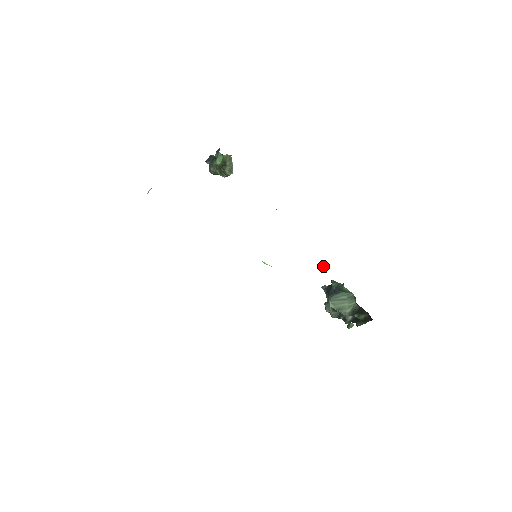
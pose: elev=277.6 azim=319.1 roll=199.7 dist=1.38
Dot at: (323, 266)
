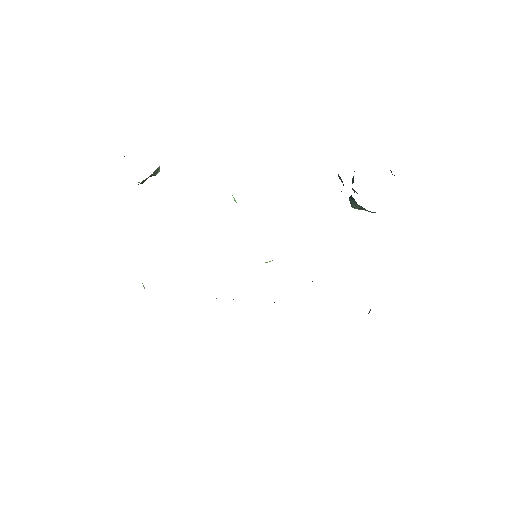
Dot at: occluded
